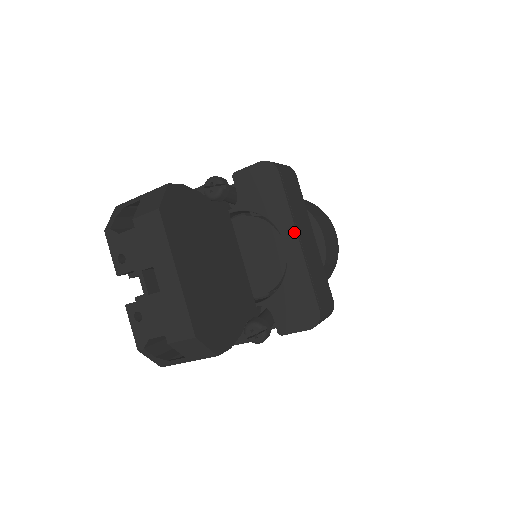
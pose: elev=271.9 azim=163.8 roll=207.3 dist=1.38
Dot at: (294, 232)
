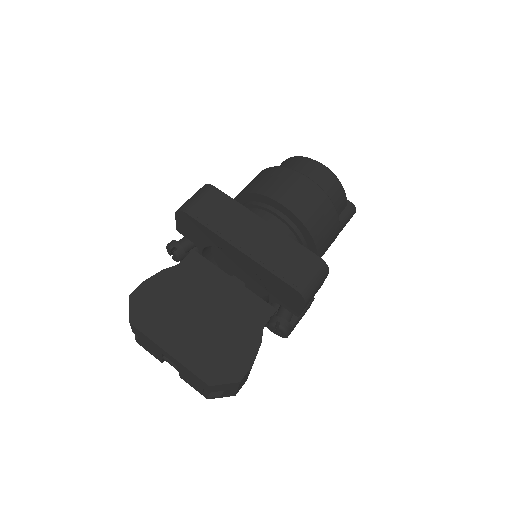
Dot at: (231, 246)
